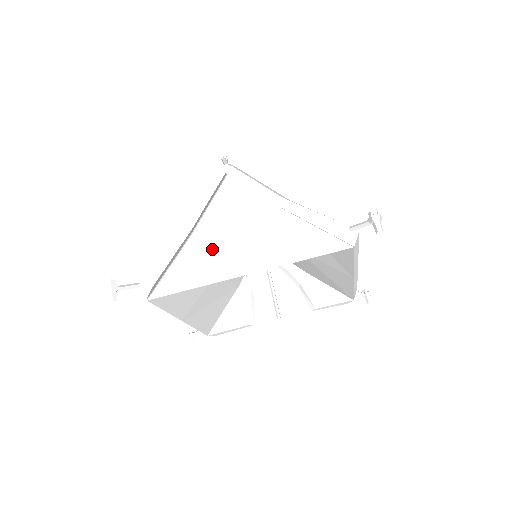
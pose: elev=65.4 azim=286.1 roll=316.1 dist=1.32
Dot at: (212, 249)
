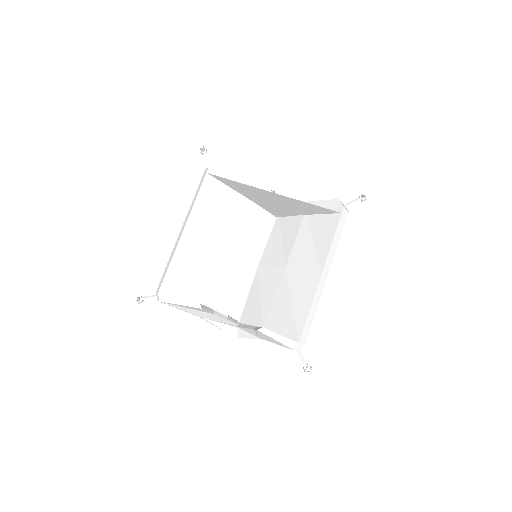
Dot at: occluded
